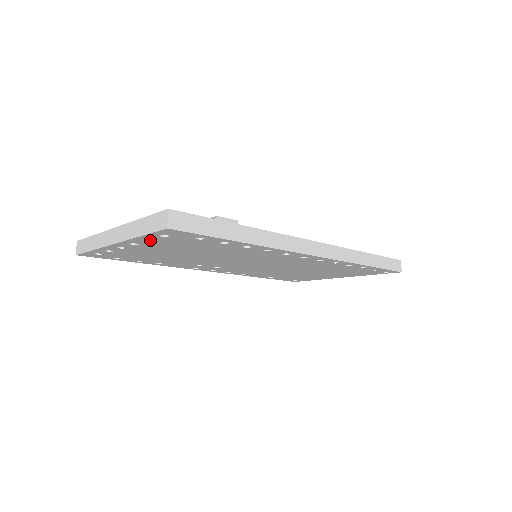
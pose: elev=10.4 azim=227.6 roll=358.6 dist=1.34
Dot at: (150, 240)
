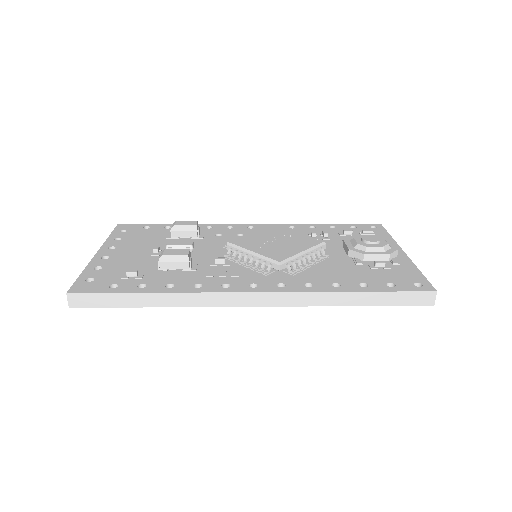
Dot at: occluded
